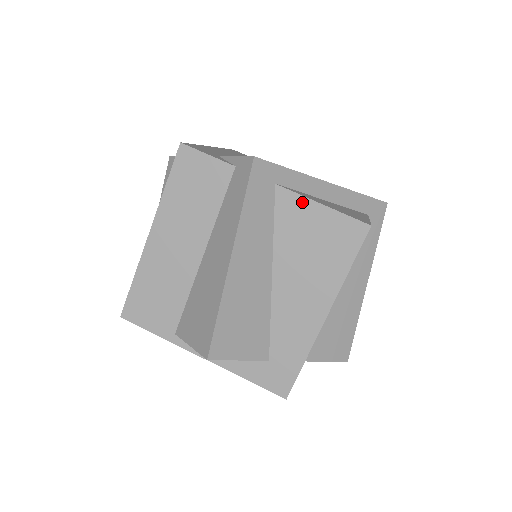
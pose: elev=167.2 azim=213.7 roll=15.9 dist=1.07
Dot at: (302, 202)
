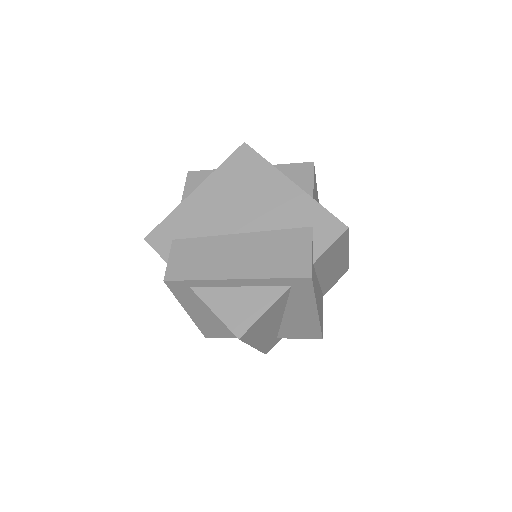
Dot at: occluded
